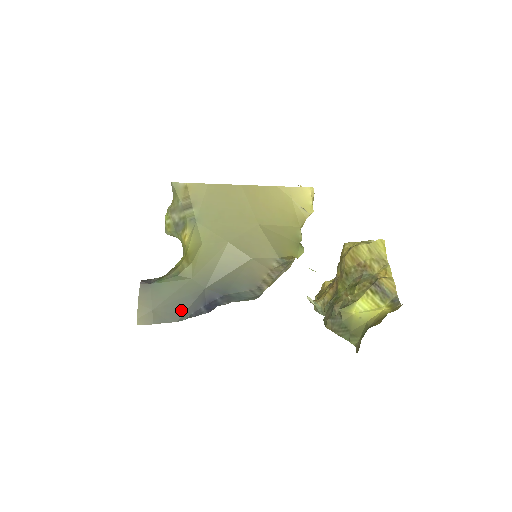
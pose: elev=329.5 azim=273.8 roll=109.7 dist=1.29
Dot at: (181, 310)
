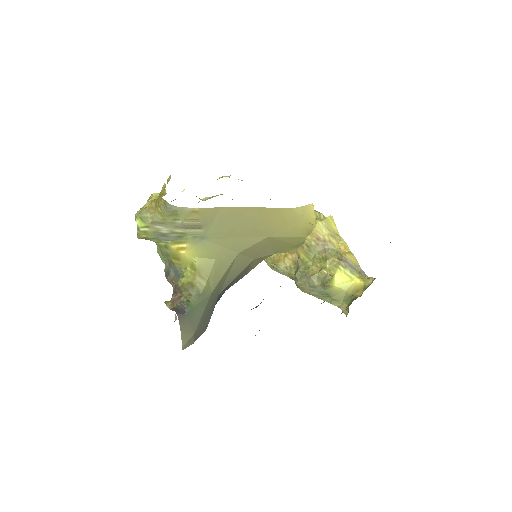
Dot at: (208, 321)
